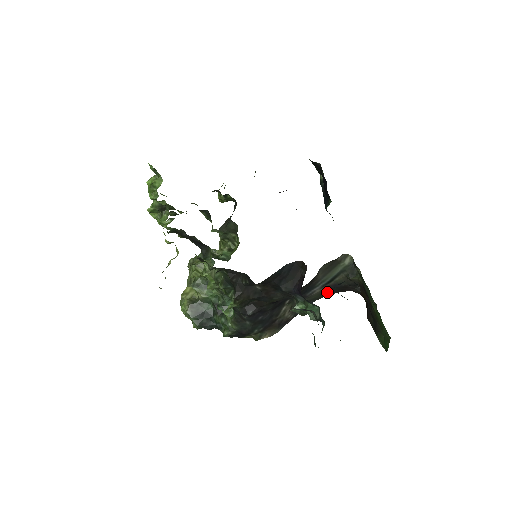
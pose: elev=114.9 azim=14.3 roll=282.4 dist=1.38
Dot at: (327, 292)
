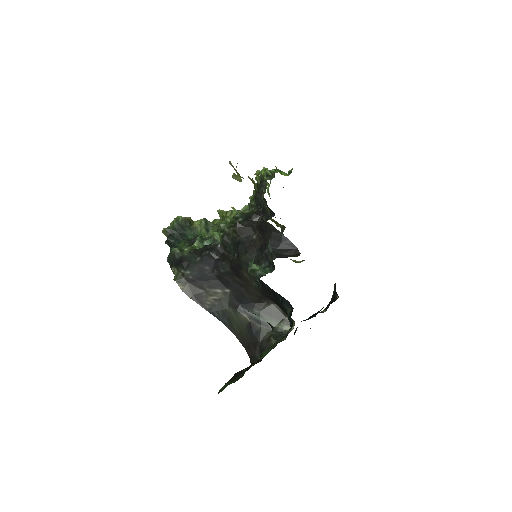
Dot at: (243, 331)
